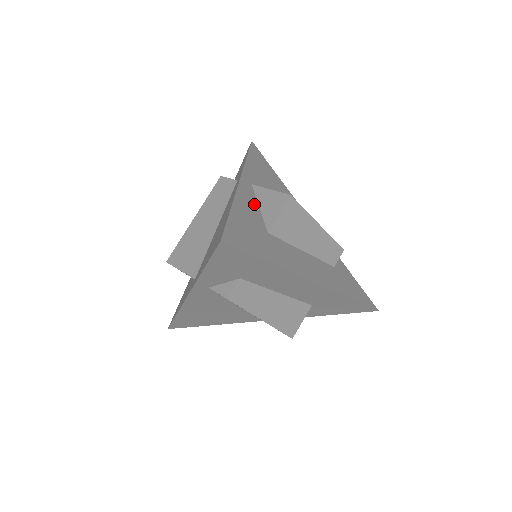
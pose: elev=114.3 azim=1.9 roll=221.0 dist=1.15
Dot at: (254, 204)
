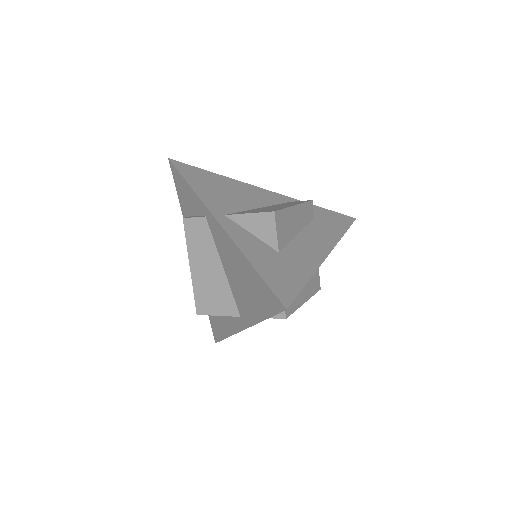
Dot at: (247, 236)
